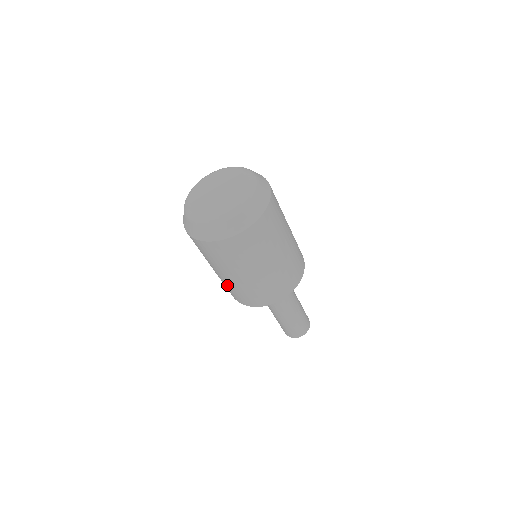
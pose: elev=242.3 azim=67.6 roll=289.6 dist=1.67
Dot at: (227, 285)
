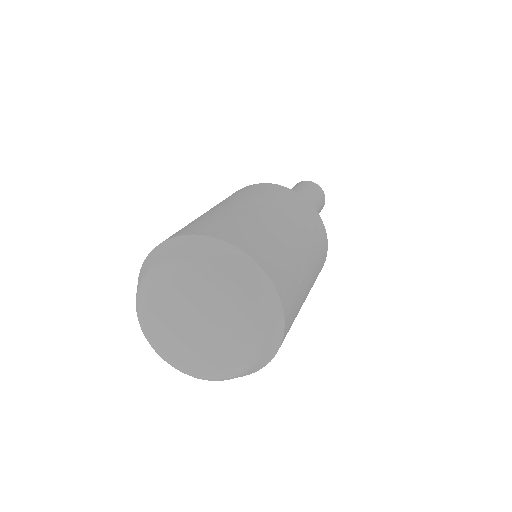
Dot at: occluded
